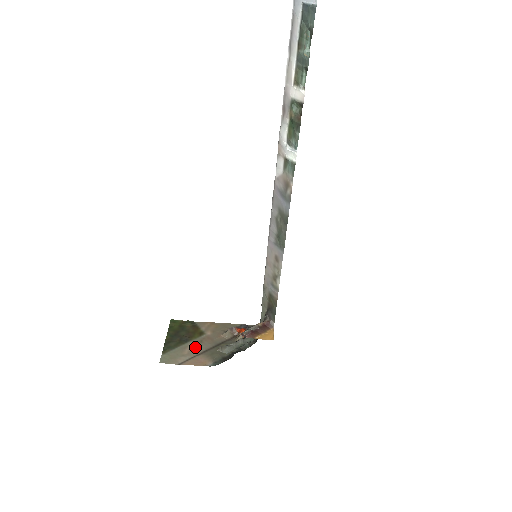
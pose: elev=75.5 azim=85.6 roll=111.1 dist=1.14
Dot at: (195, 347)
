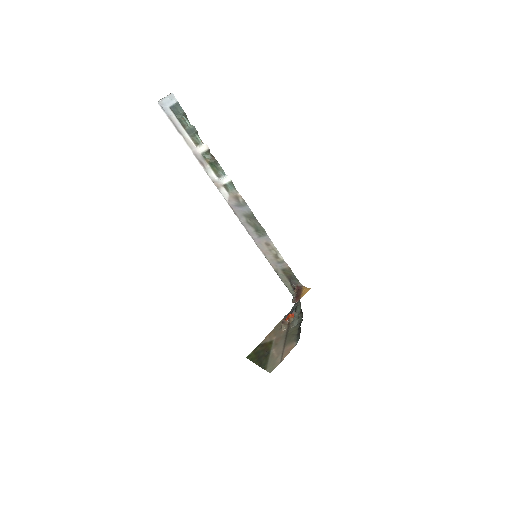
Dot at: (277, 349)
